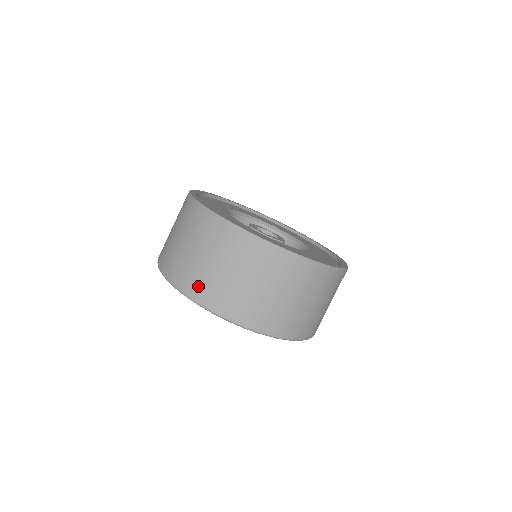
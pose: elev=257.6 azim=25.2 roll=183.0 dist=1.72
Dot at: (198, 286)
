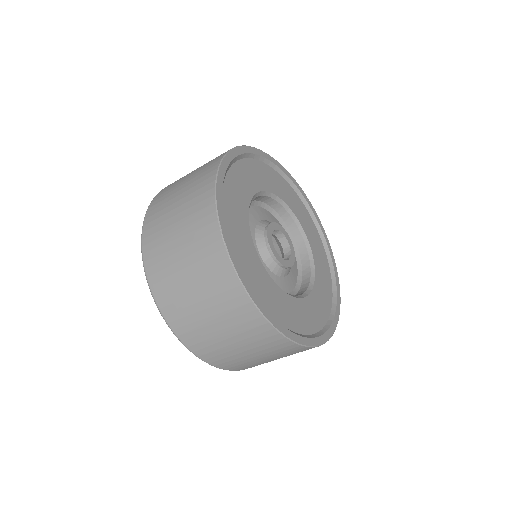
Dot at: (243, 367)
